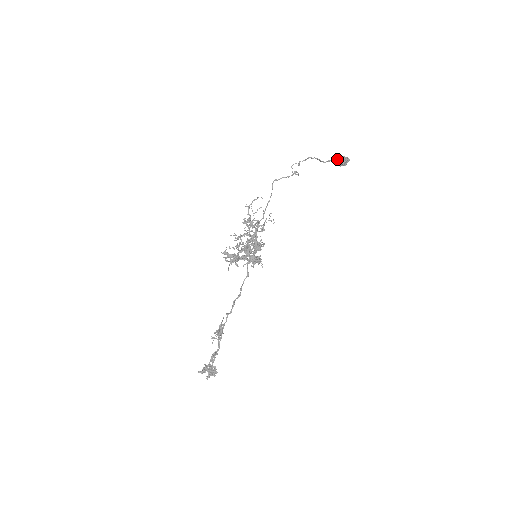
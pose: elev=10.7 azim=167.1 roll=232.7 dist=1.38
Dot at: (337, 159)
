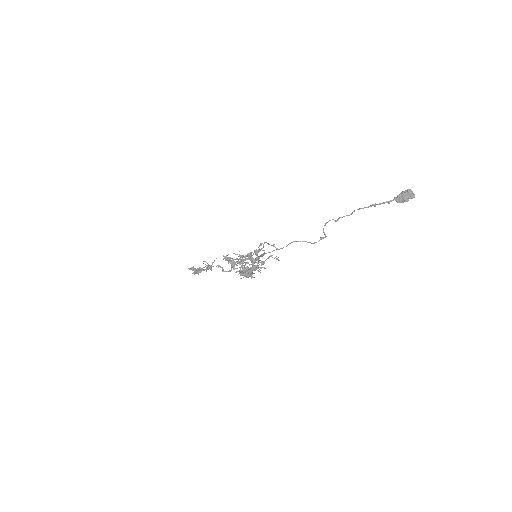
Dot at: (400, 195)
